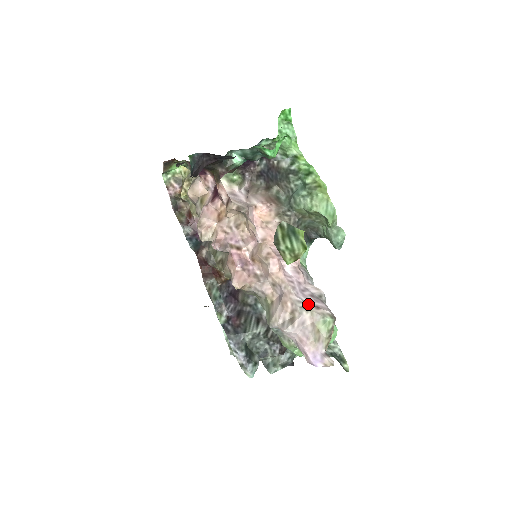
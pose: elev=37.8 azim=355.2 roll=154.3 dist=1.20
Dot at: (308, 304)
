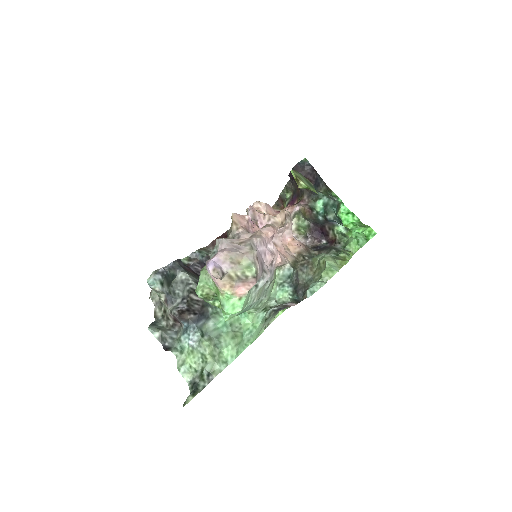
Dot at: (256, 250)
